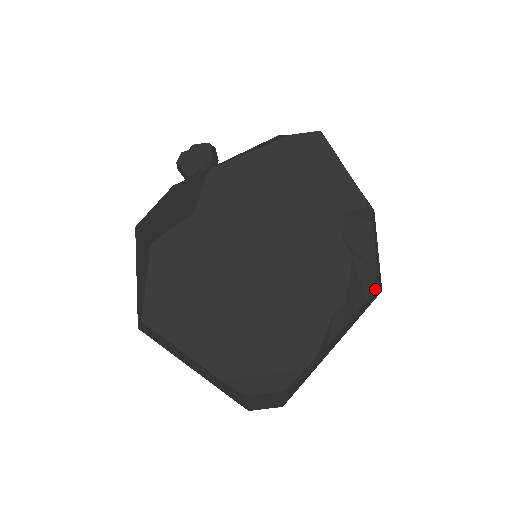
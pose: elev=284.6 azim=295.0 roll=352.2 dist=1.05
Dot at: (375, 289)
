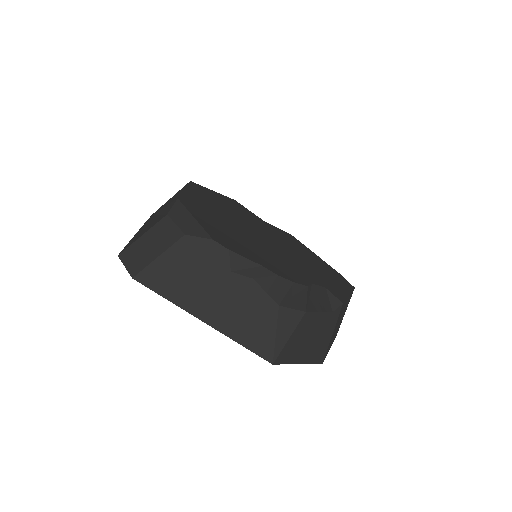
Dot at: (284, 328)
